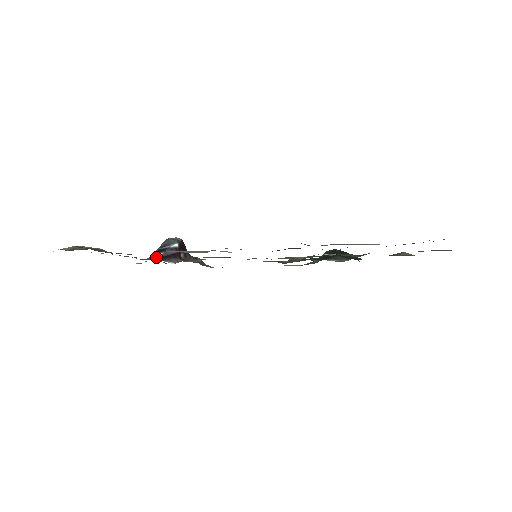
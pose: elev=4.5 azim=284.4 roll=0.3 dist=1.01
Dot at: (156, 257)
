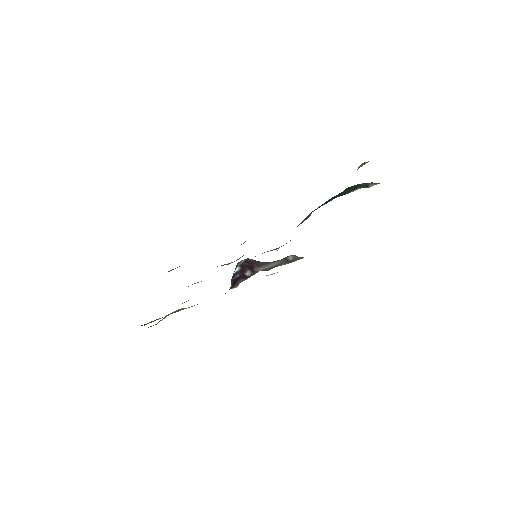
Dot at: (231, 287)
